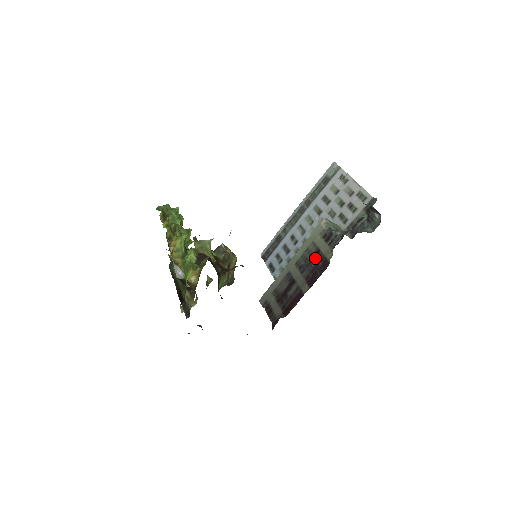
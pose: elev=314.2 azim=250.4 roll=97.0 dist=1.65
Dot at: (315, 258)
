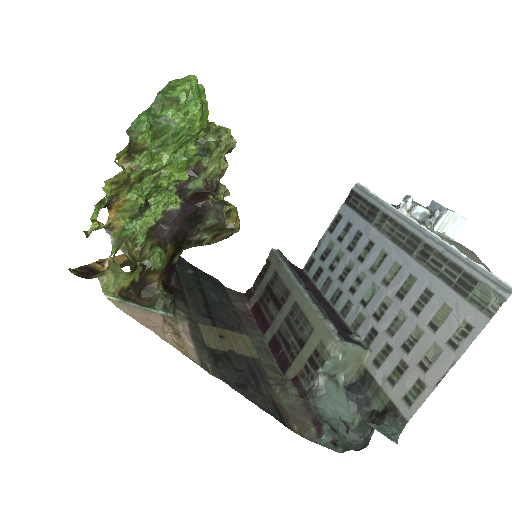
Dot at: (295, 341)
